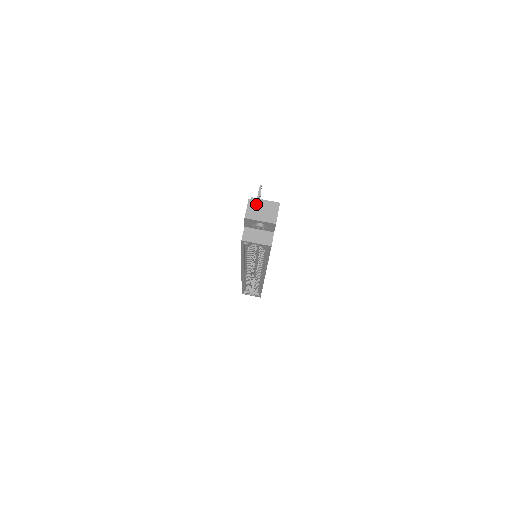
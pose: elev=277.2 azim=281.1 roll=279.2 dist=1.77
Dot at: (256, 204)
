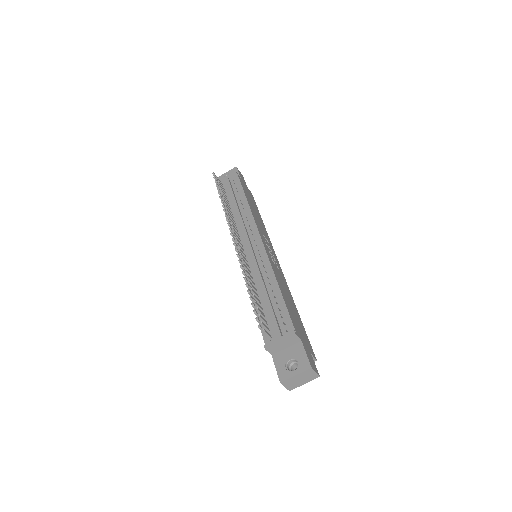
Dot at: (290, 381)
